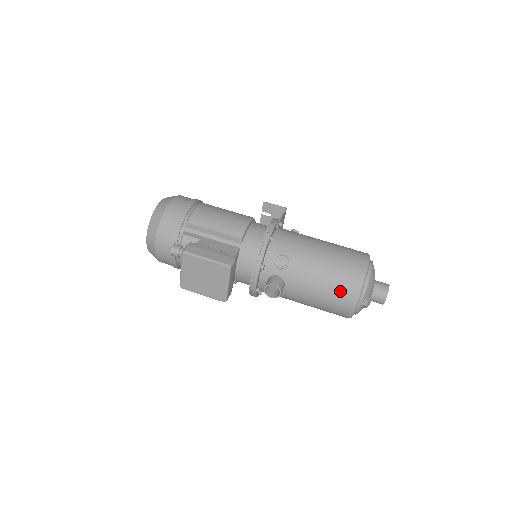
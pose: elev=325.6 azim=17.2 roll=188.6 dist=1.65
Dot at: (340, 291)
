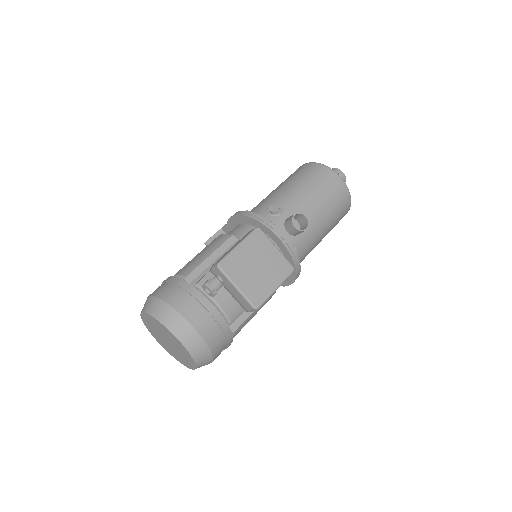
Dot at: (322, 180)
